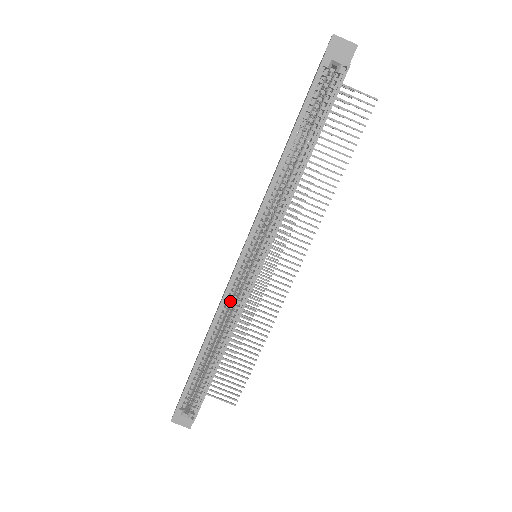
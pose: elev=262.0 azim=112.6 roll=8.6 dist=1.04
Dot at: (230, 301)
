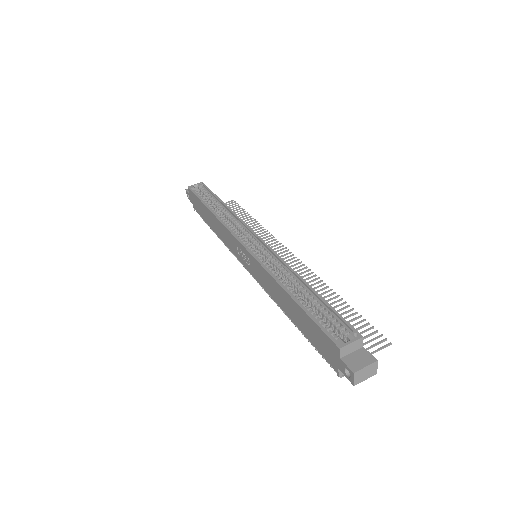
Dot at: (267, 264)
